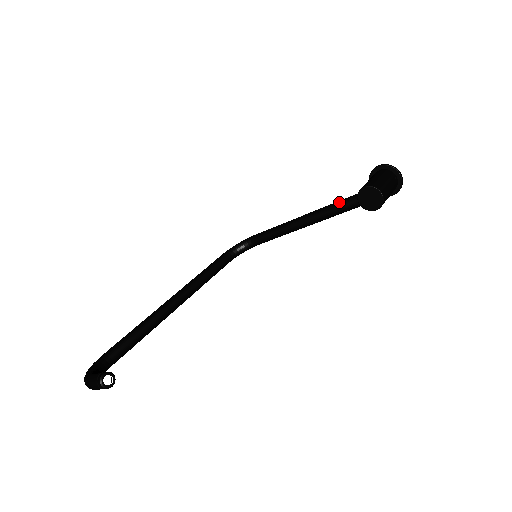
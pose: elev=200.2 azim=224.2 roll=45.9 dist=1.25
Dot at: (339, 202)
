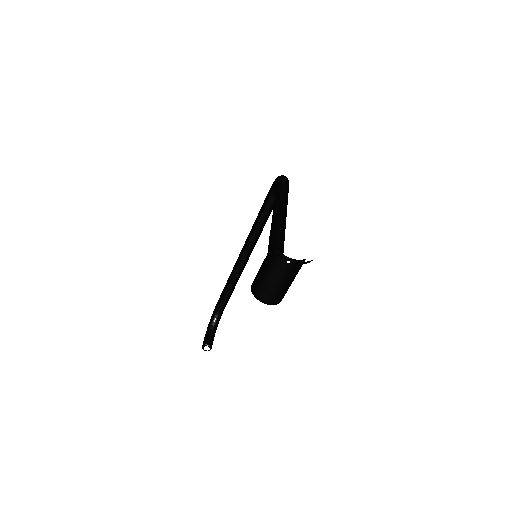
Dot at: occluded
